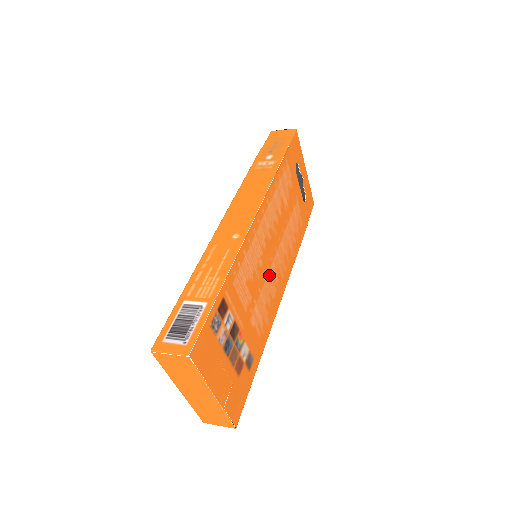
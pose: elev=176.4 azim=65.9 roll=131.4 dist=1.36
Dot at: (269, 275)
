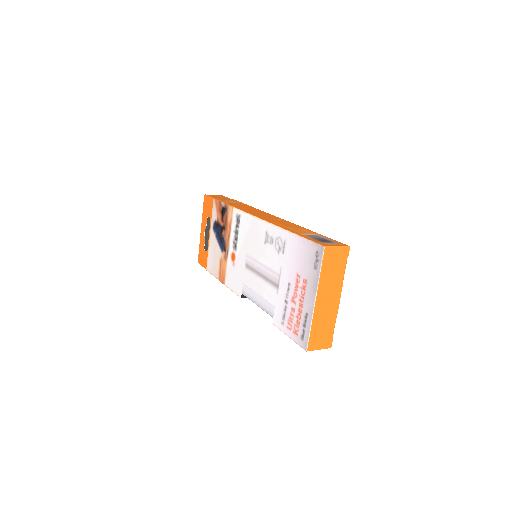
Dot at: occluded
